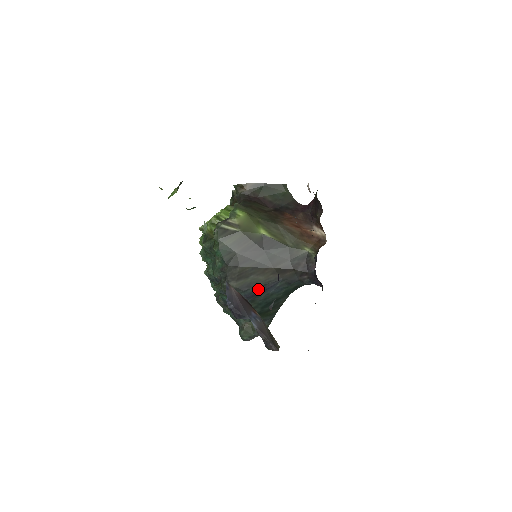
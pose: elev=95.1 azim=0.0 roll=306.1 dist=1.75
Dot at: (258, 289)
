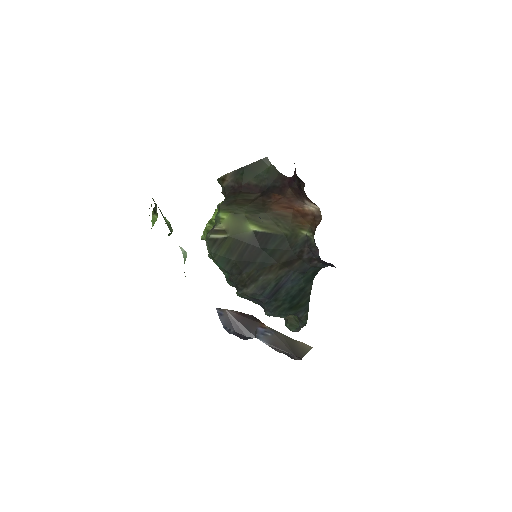
Dot at: (274, 288)
